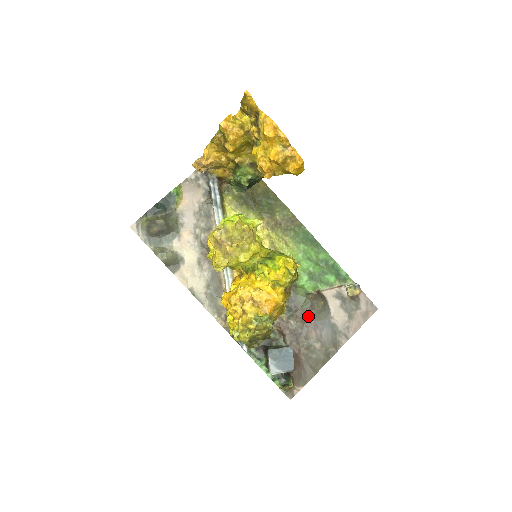
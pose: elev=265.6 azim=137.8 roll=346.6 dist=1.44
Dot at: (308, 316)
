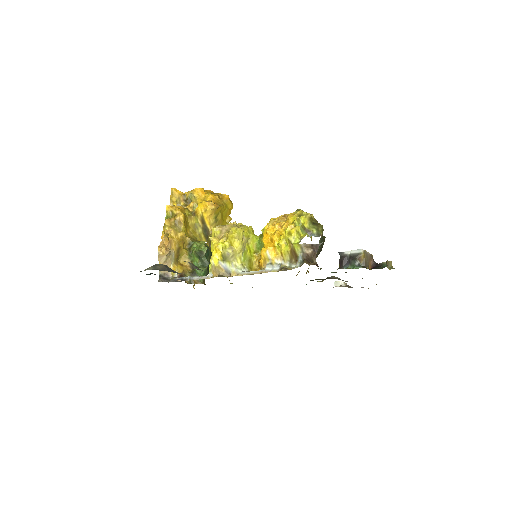
Dot at: occluded
